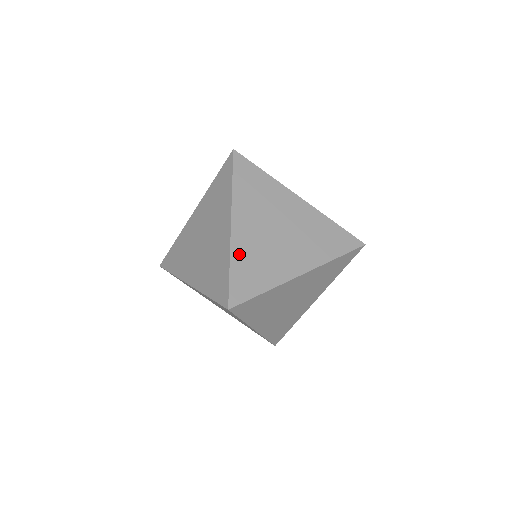
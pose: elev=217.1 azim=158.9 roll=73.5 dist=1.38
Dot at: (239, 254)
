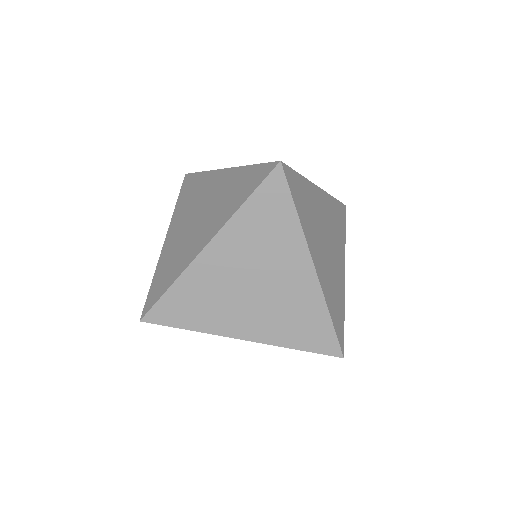
Dot at: occluded
